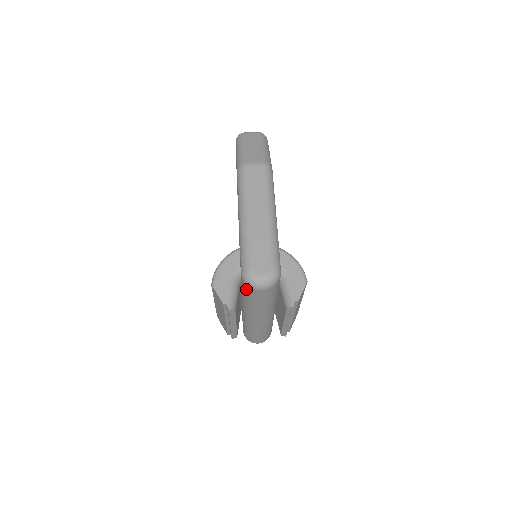
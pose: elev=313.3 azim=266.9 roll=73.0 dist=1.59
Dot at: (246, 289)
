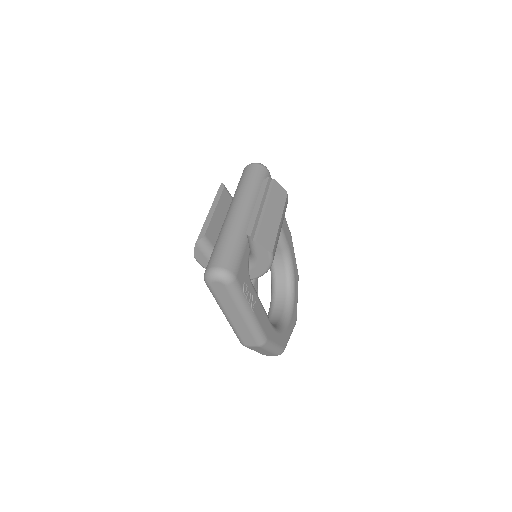
Dot at: occluded
